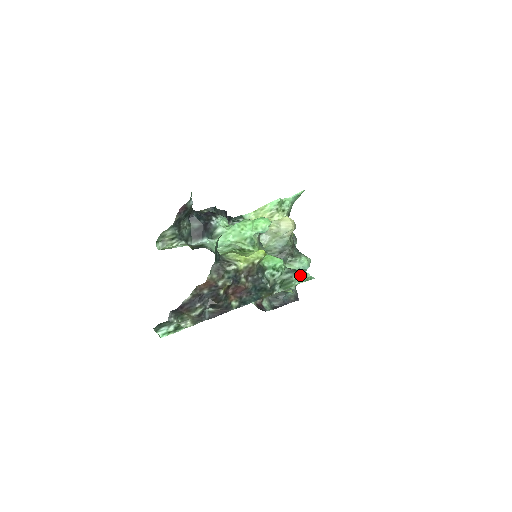
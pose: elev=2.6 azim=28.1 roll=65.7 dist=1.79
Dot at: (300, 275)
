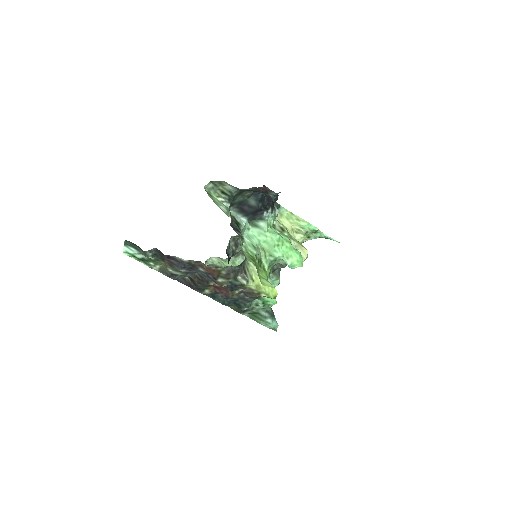
Dot at: (273, 323)
